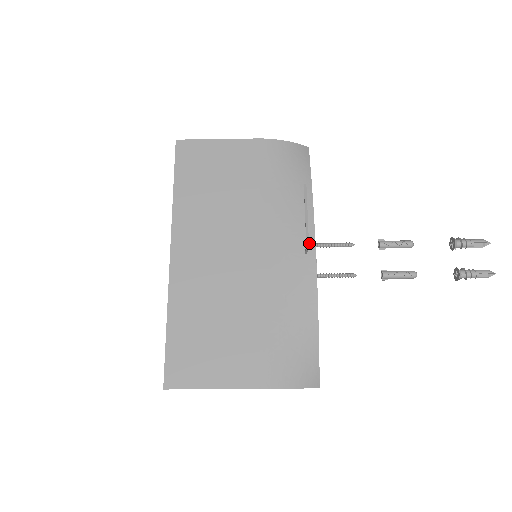
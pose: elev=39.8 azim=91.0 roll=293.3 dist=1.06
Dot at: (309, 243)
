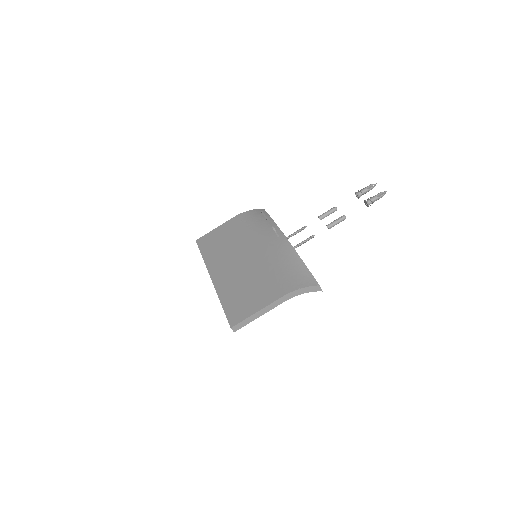
Dot at: (278, 233)
